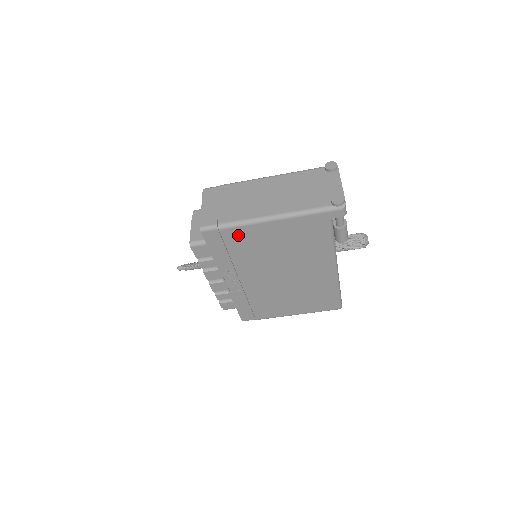
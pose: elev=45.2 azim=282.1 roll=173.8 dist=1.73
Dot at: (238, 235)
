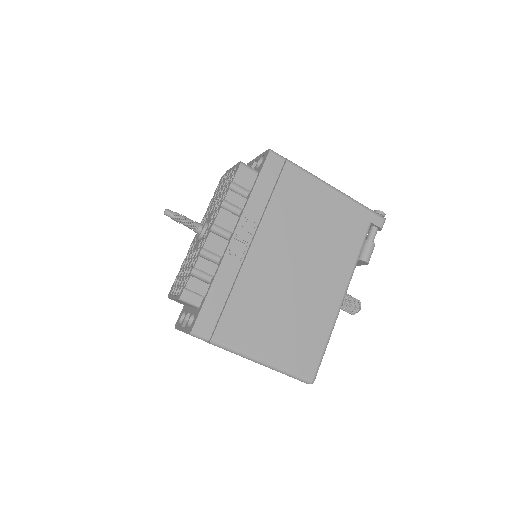
Dot at: (296, 181)
